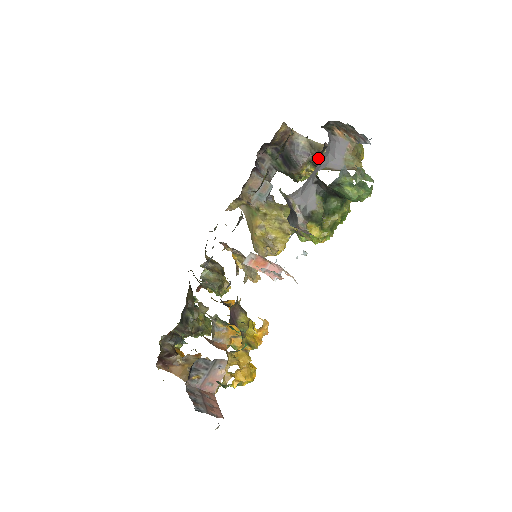
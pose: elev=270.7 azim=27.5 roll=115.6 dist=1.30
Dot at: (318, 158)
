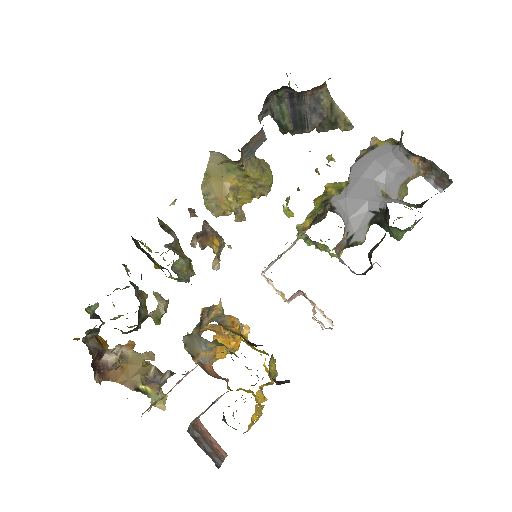
Dot at: (328, 124)
